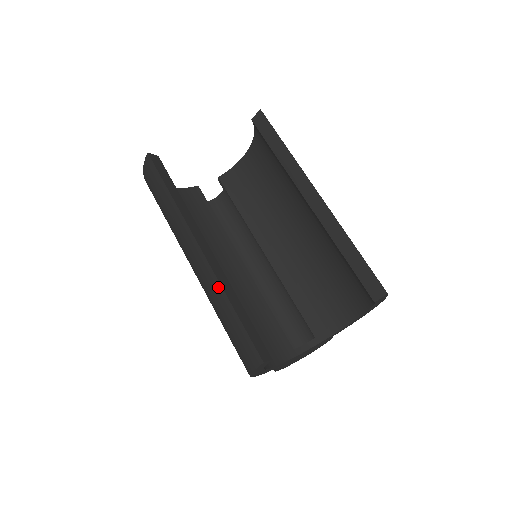
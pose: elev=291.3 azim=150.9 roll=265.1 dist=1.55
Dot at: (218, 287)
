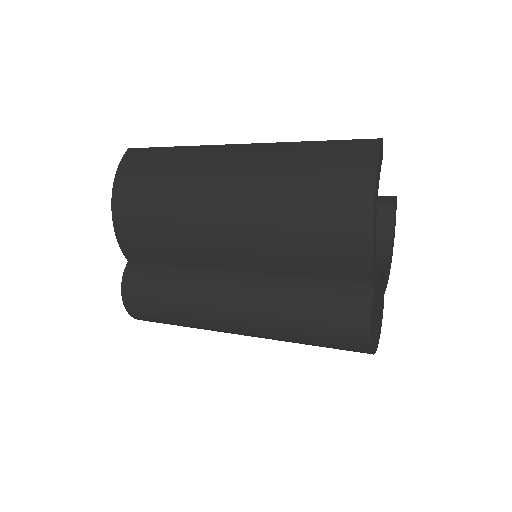
Dot at: (283, 145)
